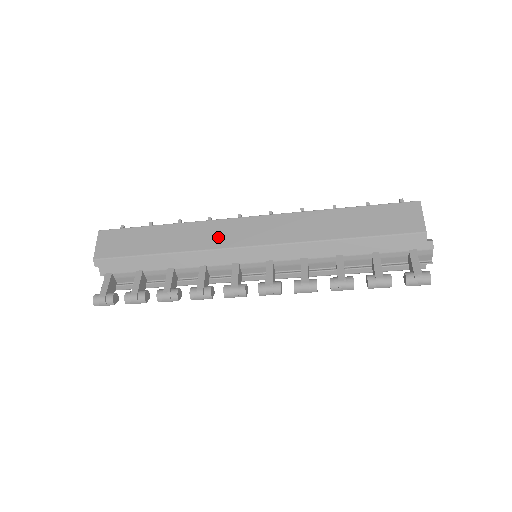
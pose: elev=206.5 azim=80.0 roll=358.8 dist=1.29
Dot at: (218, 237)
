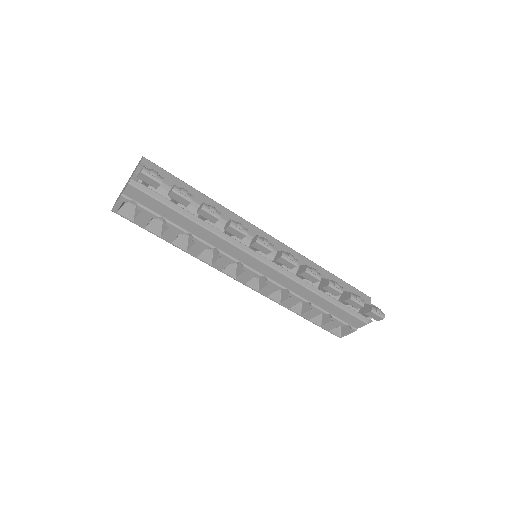
Dot at: occluded
